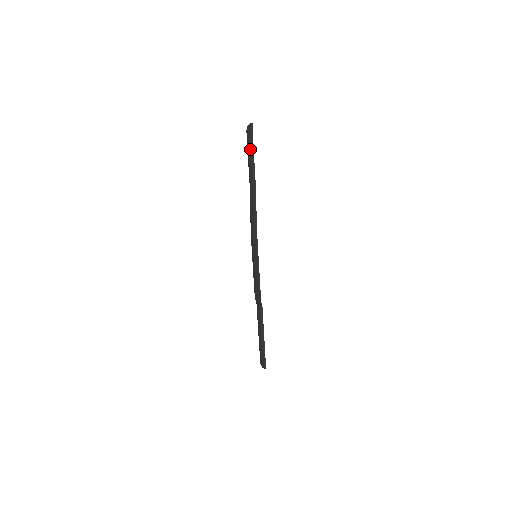
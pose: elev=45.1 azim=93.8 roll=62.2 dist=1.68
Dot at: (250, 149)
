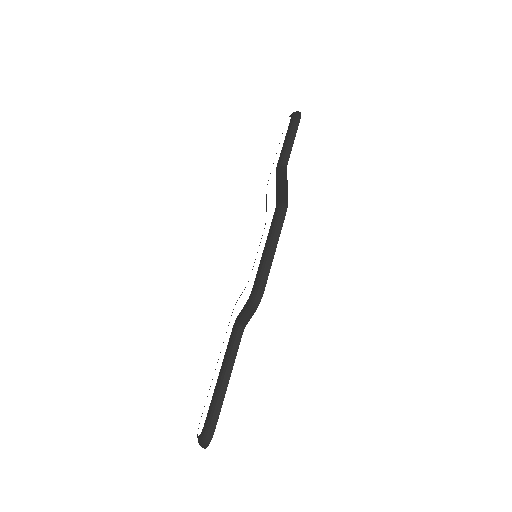
Dot at: (292, 130)
